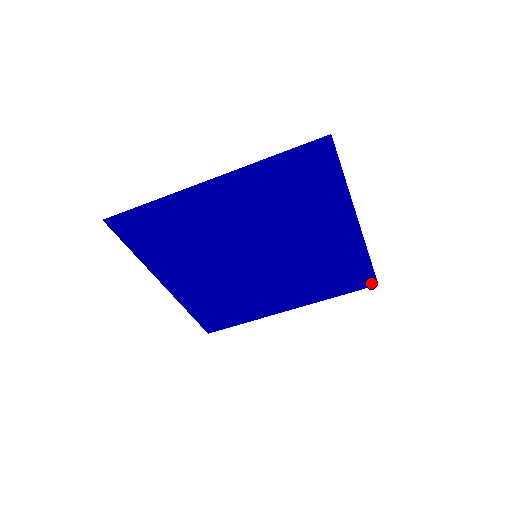
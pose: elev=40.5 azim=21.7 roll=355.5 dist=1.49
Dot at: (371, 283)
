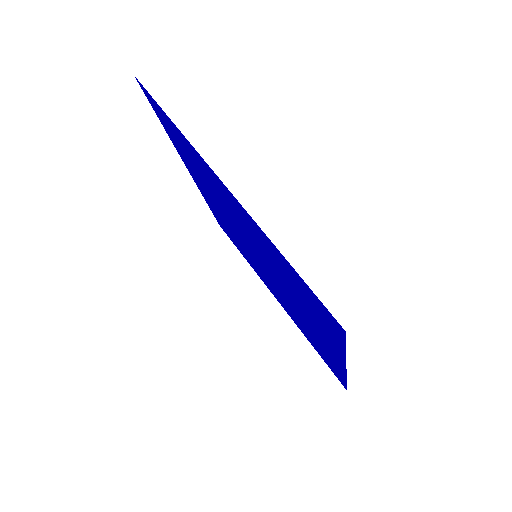
Dot at: (342, 383)
